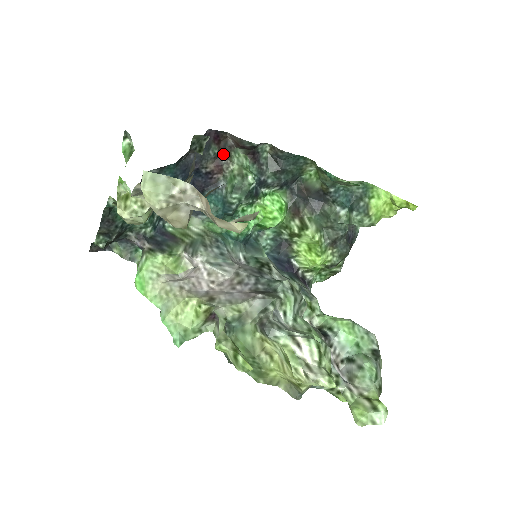
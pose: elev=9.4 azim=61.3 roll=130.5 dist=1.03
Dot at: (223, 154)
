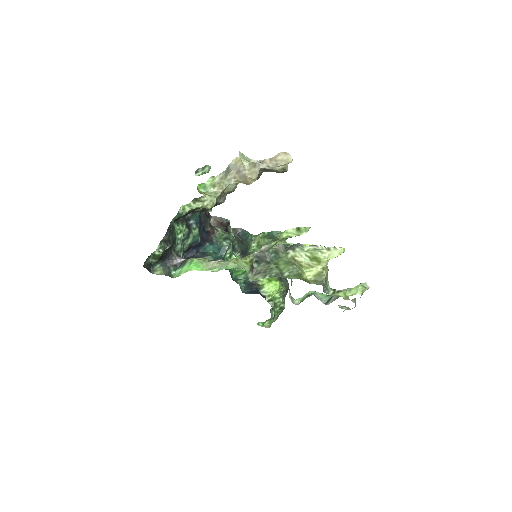
Dot at: (212, 226)
